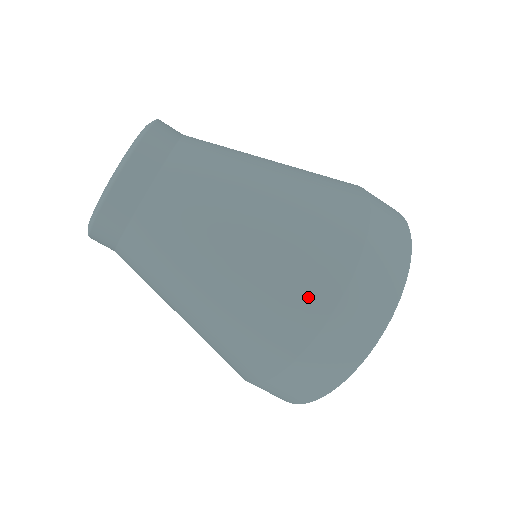
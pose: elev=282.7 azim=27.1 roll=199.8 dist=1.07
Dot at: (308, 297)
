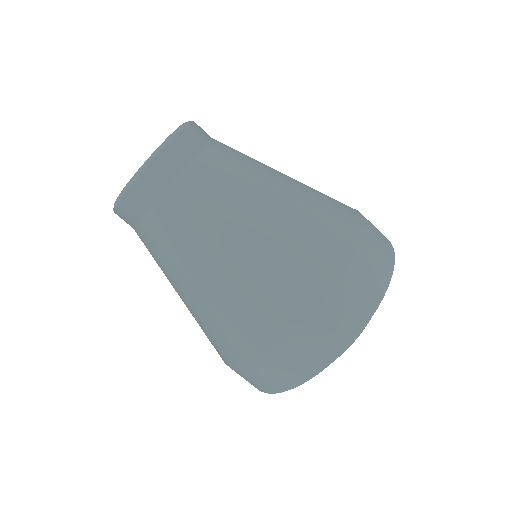
Dot at: (254, 333)
